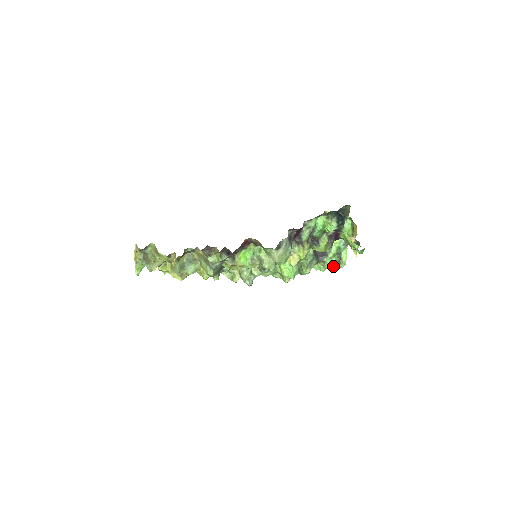
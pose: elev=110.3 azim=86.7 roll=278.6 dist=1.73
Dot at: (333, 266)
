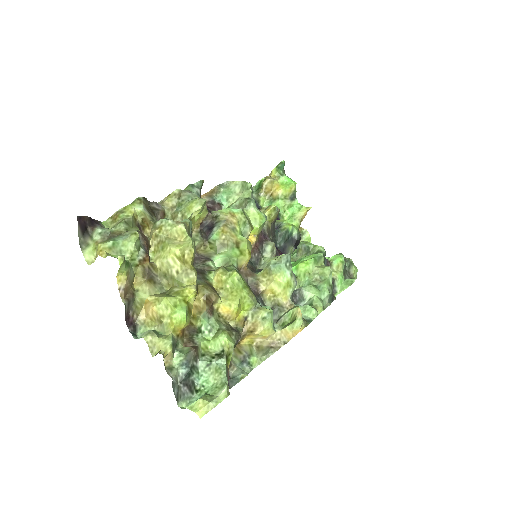
Dot at: (338, 254)
